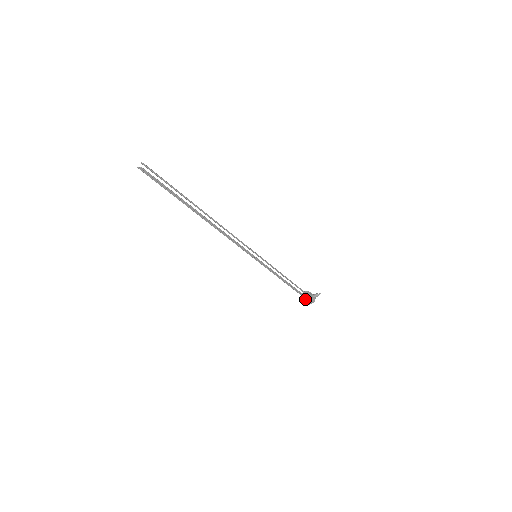
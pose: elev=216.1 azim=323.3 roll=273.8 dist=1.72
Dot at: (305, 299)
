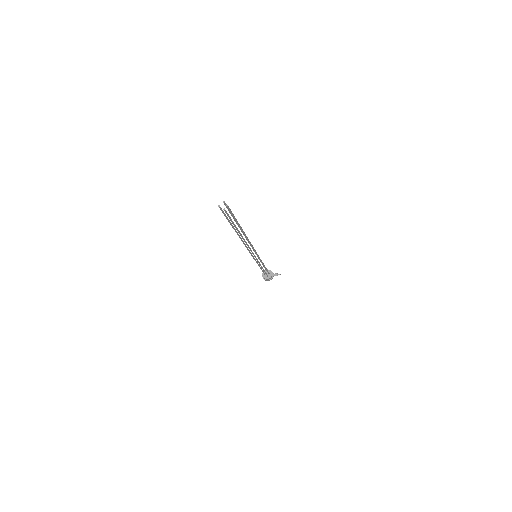
Dot at: (267, 278)
